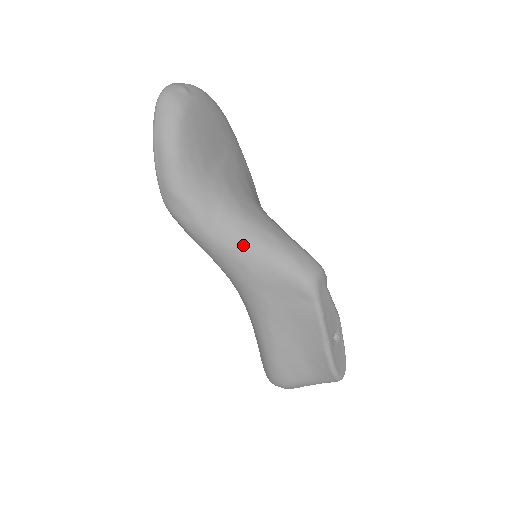
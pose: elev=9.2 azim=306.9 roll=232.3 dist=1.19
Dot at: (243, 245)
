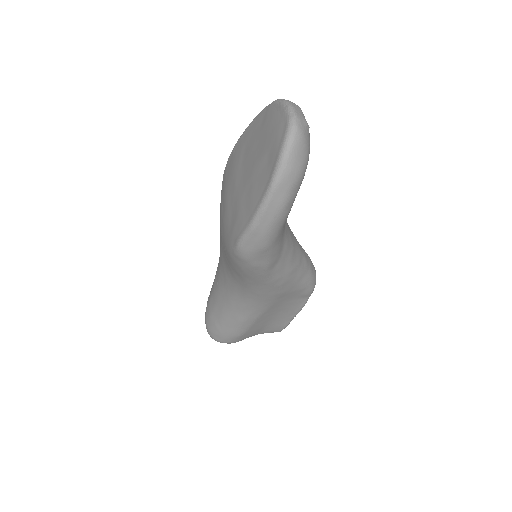
Dot at: (289, 273)
